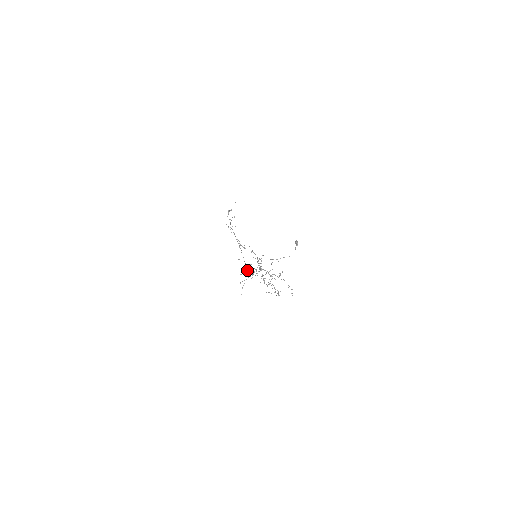
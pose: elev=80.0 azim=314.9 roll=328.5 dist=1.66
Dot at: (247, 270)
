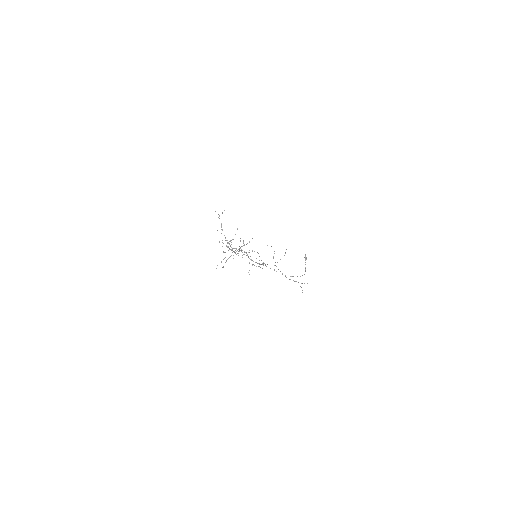
Dot at: (229, 249)
